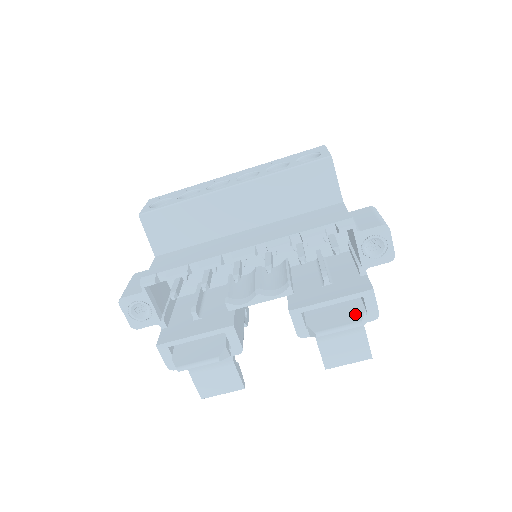
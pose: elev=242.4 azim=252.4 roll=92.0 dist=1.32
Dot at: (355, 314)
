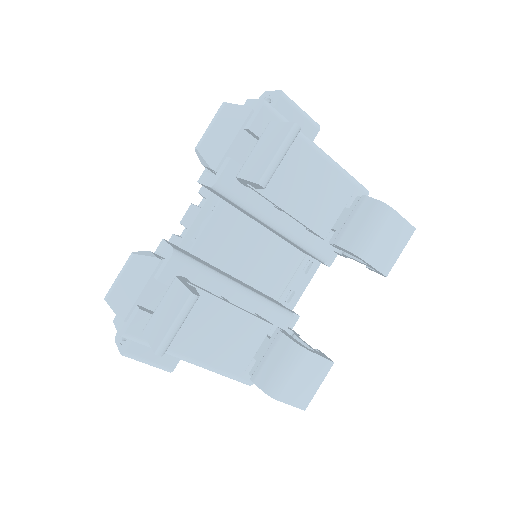
Dot at: occluded
